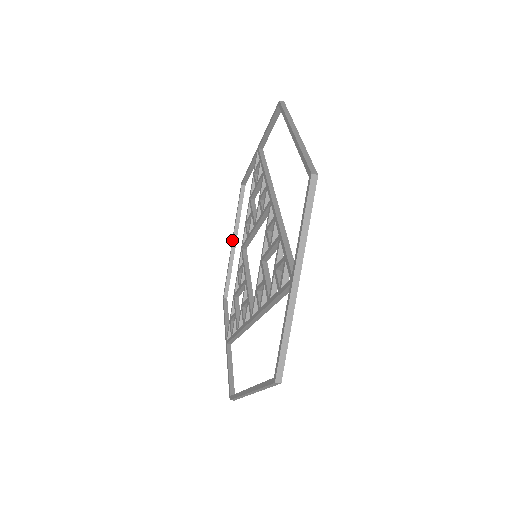
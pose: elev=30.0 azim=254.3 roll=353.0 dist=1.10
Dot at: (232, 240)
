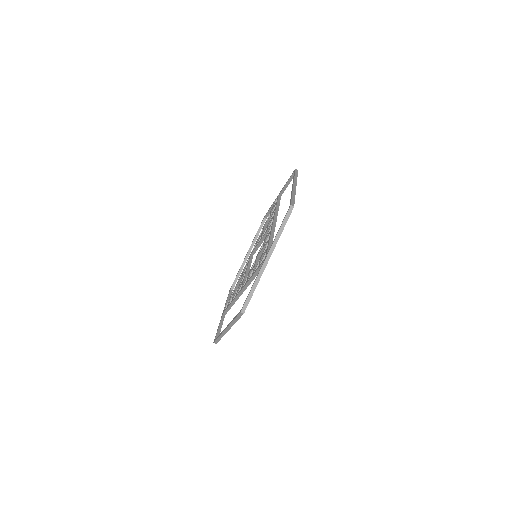
Dot at: (247, 252)
